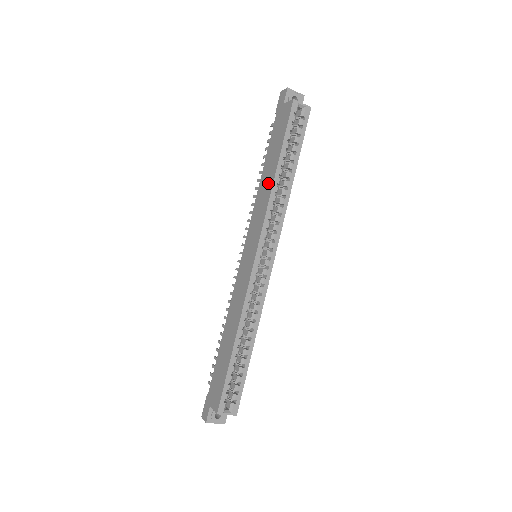
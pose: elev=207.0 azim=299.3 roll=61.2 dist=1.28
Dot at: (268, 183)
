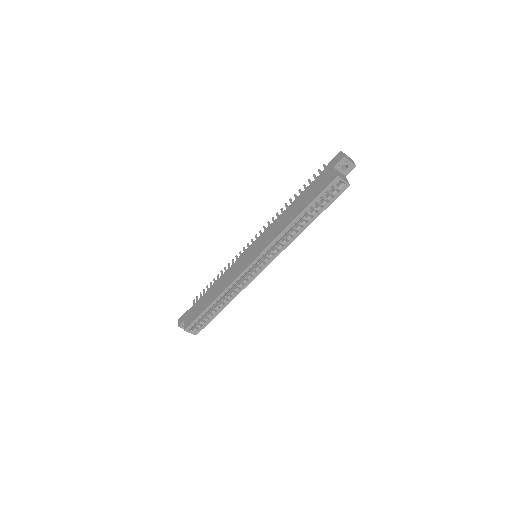
Dot at: (287, 220)
